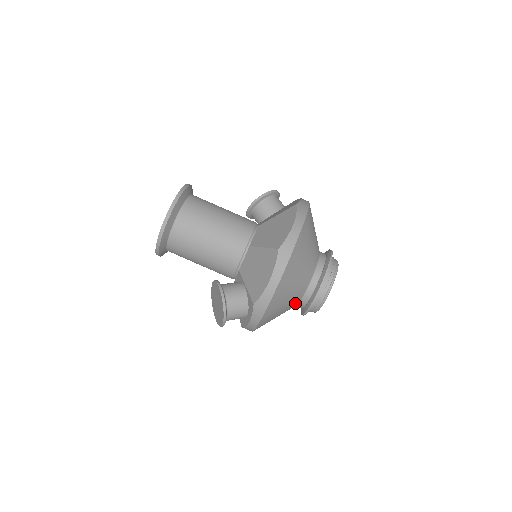
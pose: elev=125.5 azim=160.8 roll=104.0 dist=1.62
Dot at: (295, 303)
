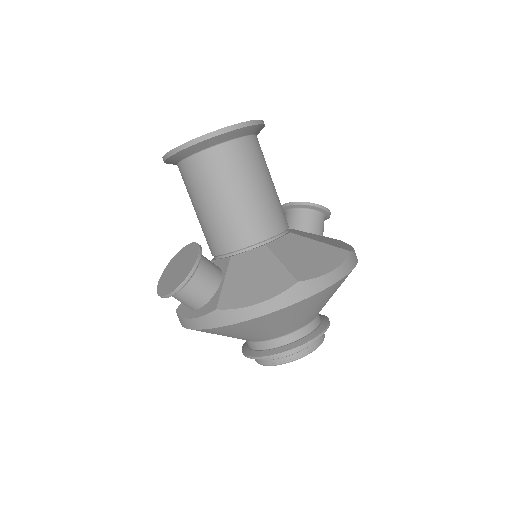
Dot at: (251, 339)
